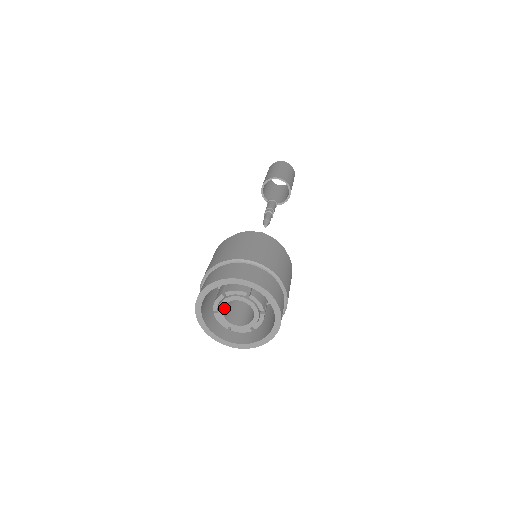
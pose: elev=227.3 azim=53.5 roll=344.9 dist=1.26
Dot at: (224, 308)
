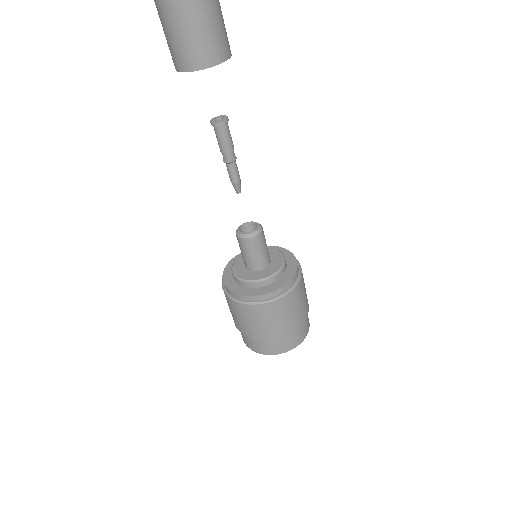
Dot at: occluded
